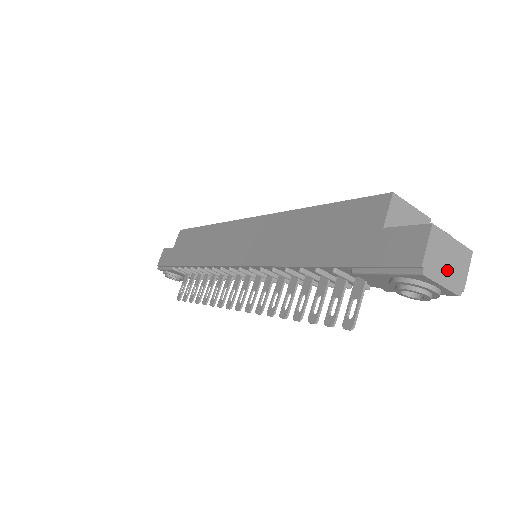
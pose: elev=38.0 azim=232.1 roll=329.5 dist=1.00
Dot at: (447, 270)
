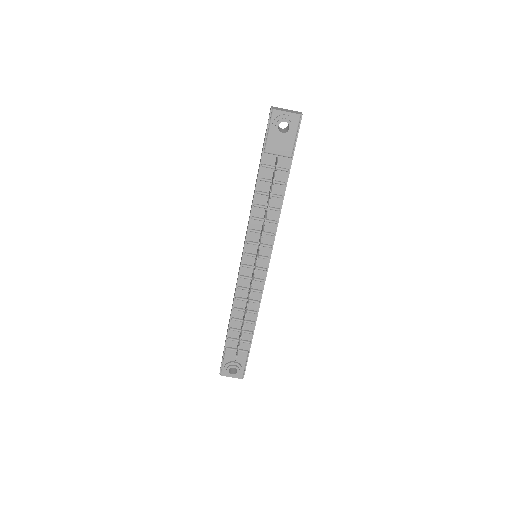
Dot at: (287, 111)
